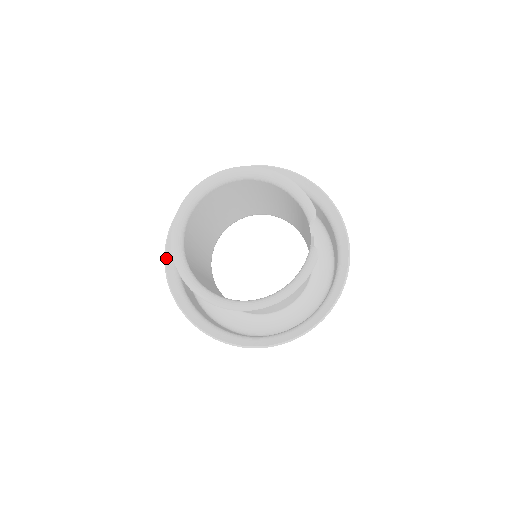
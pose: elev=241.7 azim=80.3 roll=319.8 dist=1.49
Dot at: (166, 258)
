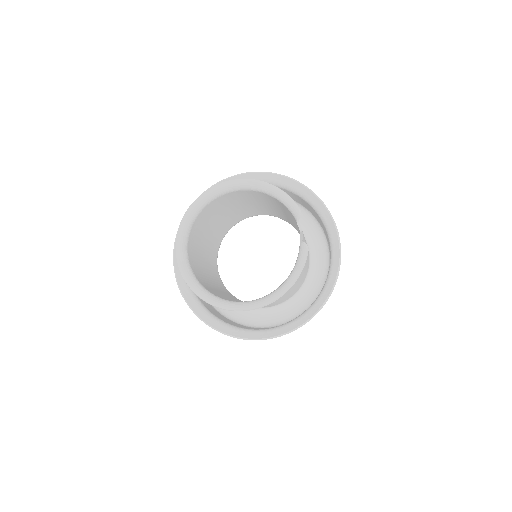
Dot at: (176, 273)
